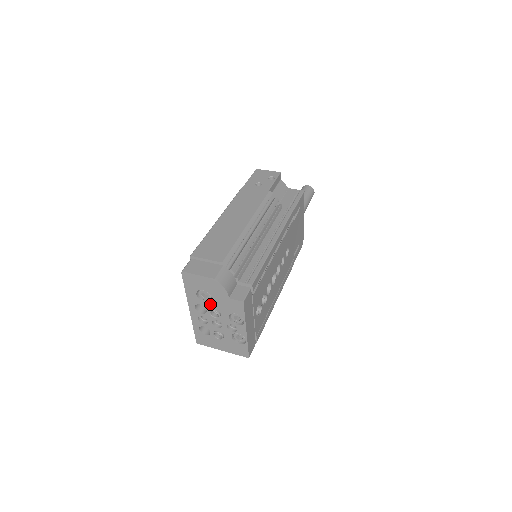
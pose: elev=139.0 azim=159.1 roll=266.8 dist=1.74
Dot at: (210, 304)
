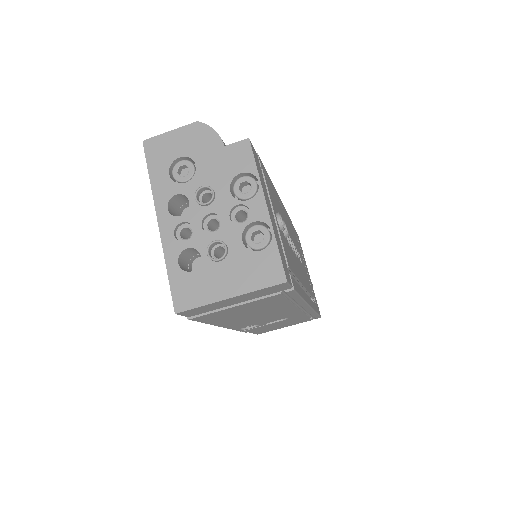
Dot at: (194, 182)
